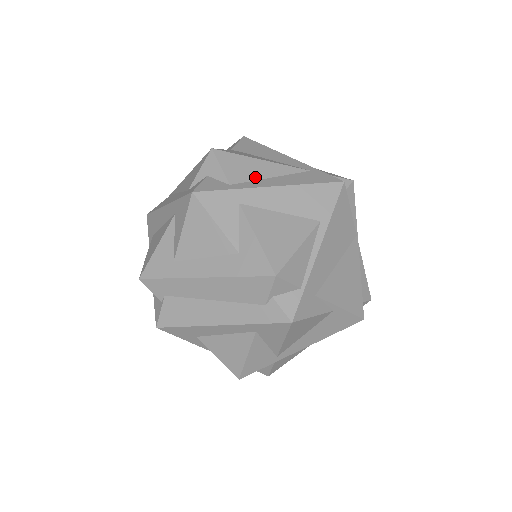
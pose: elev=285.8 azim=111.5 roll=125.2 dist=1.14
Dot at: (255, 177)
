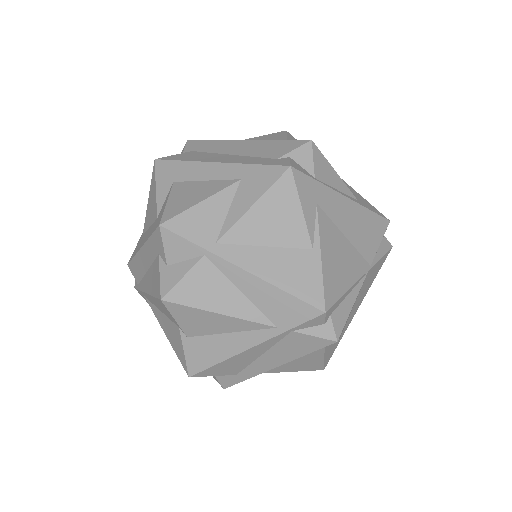
Dot at: occluded
